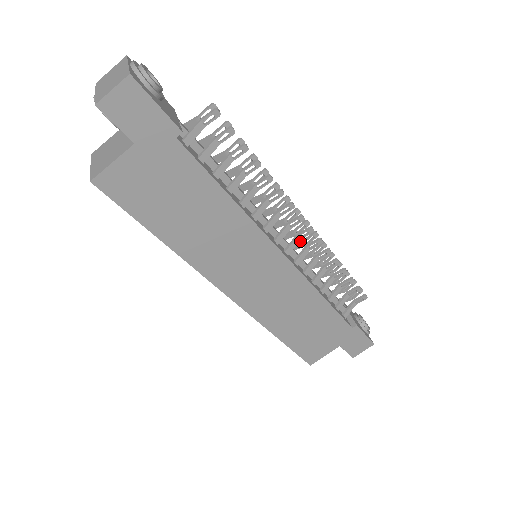
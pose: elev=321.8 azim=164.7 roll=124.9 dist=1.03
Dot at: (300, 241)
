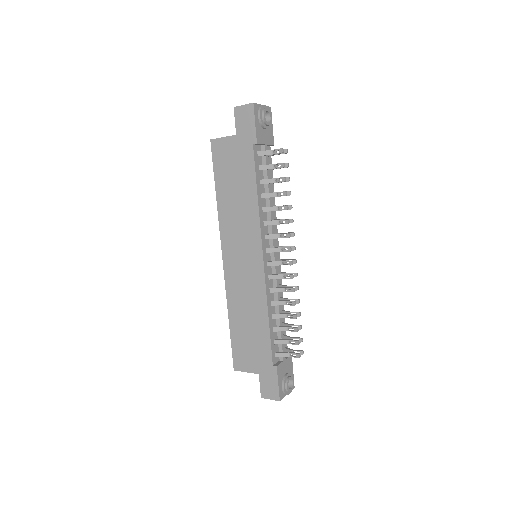
Dot at: (285, 272)
